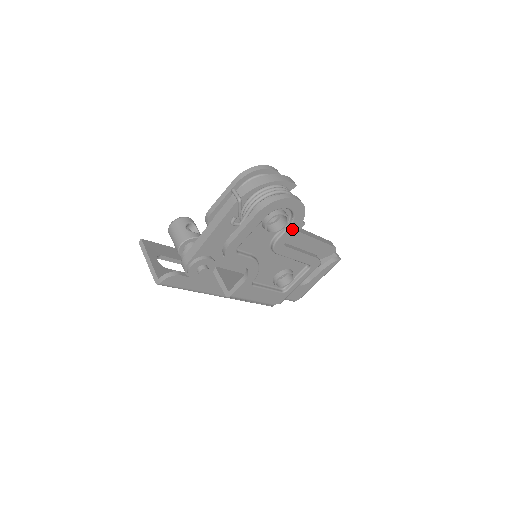
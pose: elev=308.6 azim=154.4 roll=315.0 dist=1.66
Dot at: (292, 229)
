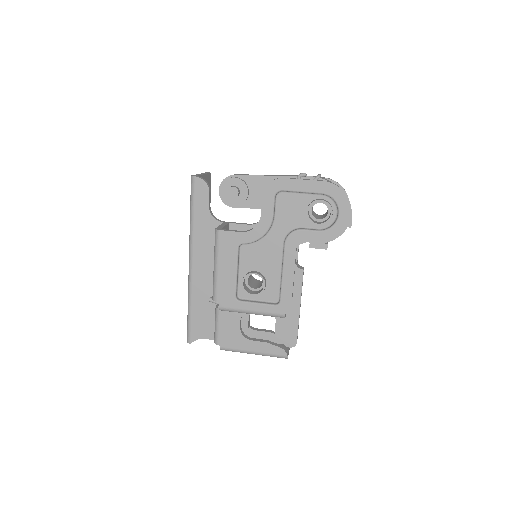
Dot at: (318, 237)
